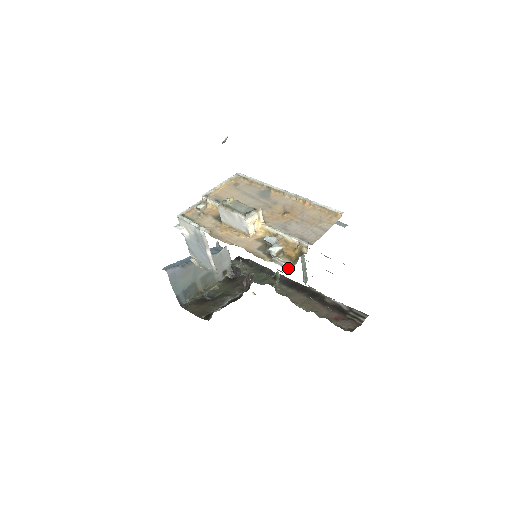
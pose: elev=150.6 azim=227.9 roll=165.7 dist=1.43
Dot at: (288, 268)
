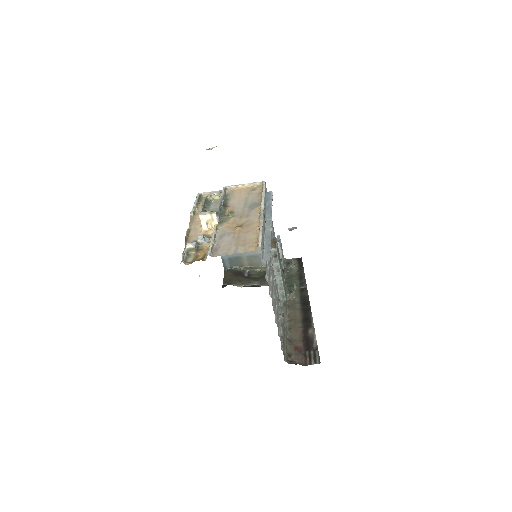
Dot at: occluded
